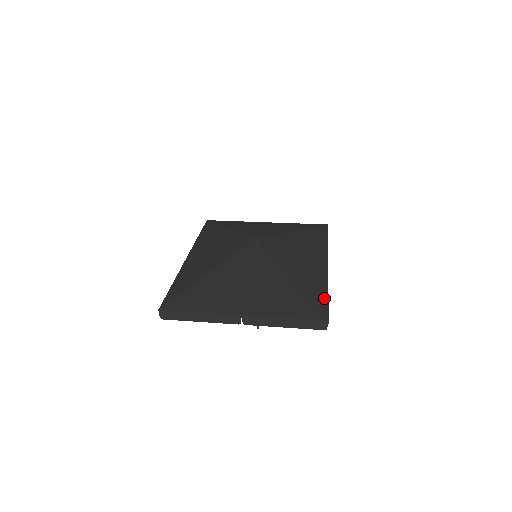
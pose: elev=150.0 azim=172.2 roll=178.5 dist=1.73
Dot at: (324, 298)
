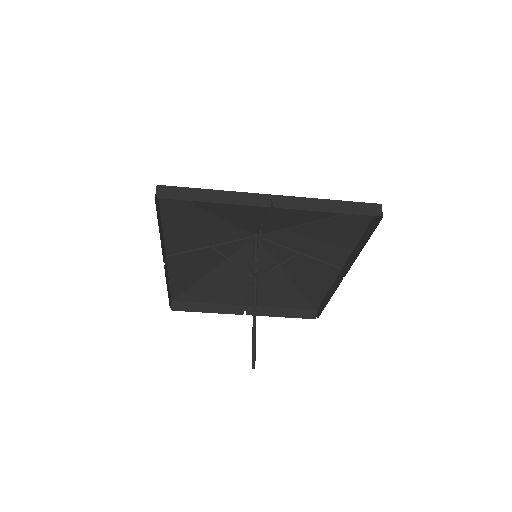
Dot at: (361, 226)
